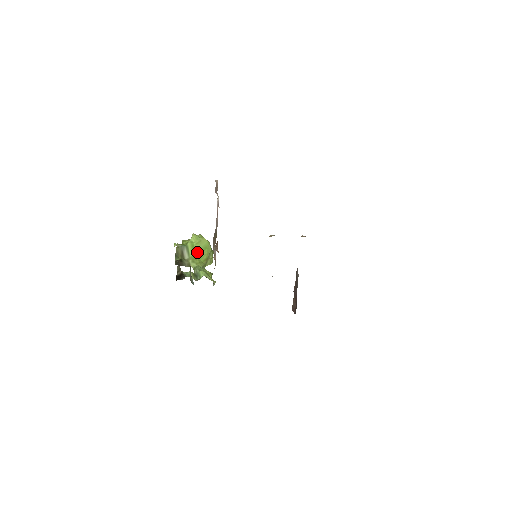
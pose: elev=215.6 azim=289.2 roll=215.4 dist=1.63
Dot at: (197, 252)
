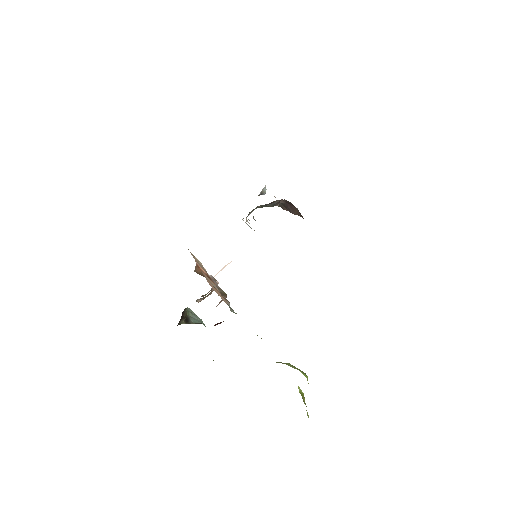
Dot at: occluded
